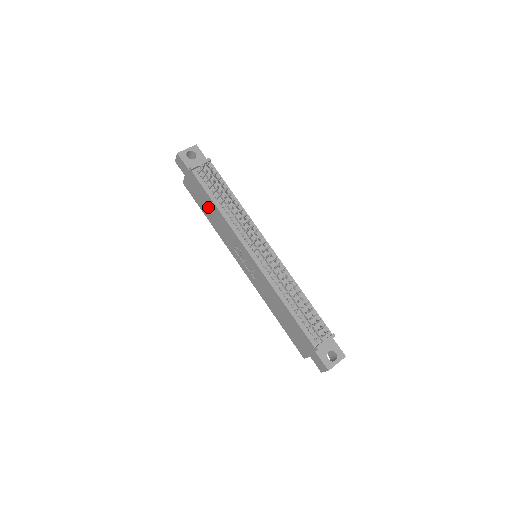
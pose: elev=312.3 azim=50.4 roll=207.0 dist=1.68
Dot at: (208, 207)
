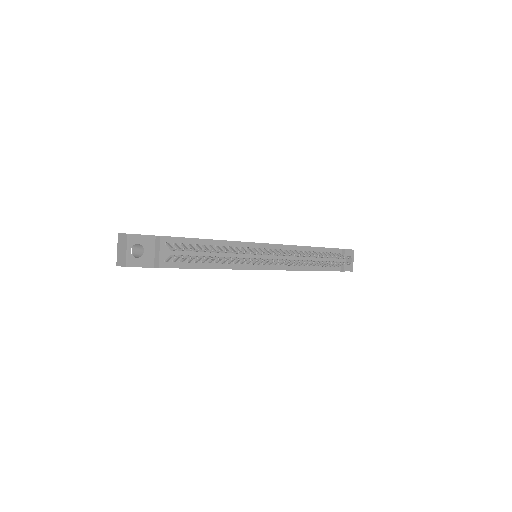
Dot at: occluded
